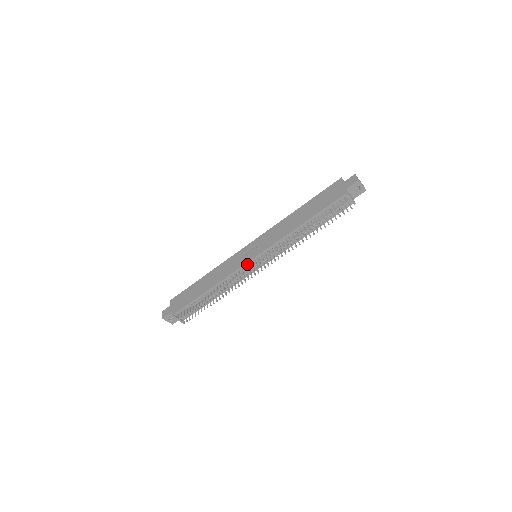
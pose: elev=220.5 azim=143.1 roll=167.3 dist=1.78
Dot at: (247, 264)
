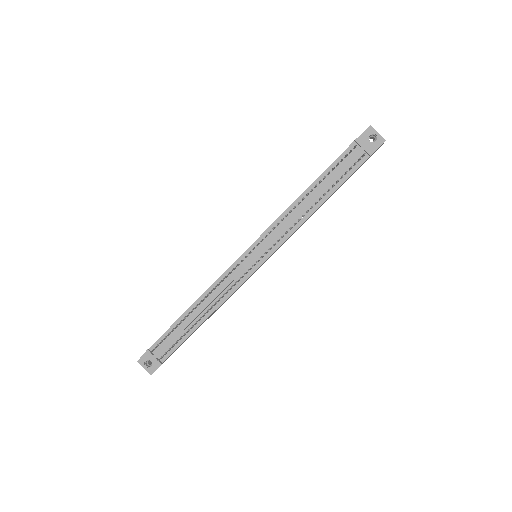
Dot at: (240, 259)
